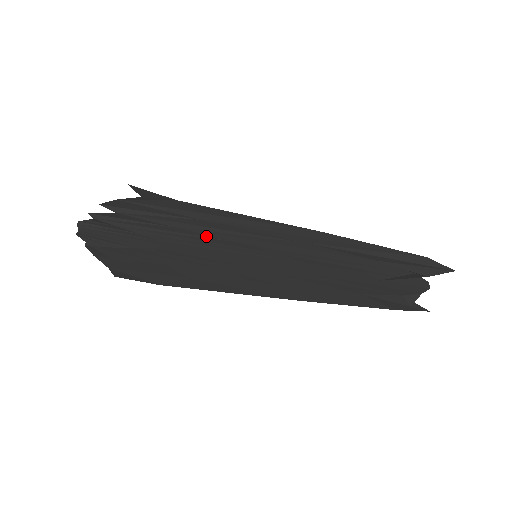
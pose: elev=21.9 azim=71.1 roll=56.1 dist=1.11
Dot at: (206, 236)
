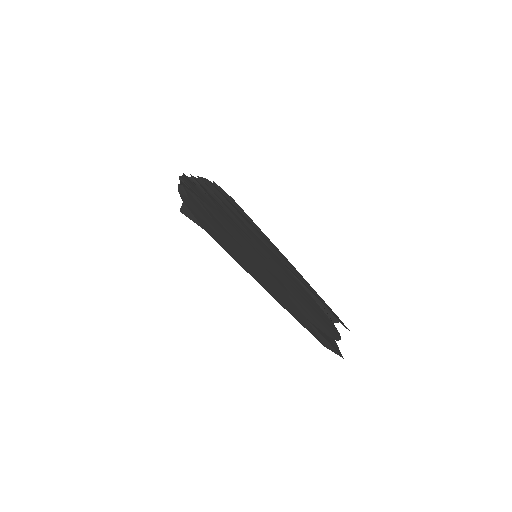
Dot at: (239, 223)
